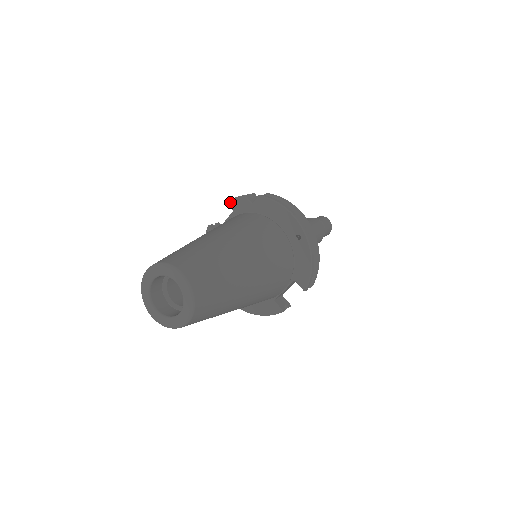
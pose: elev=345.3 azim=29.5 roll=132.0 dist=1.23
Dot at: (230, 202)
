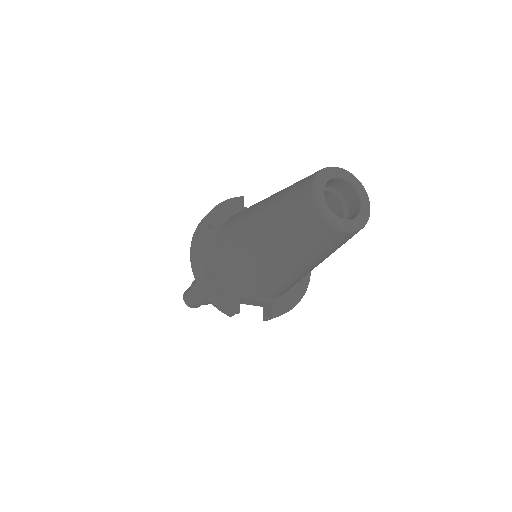
Dot at: occluded
